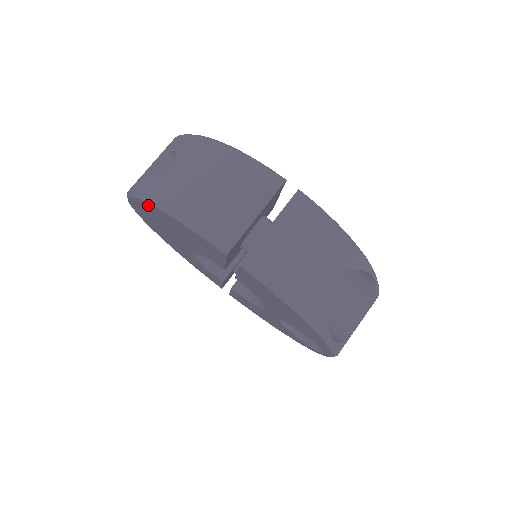
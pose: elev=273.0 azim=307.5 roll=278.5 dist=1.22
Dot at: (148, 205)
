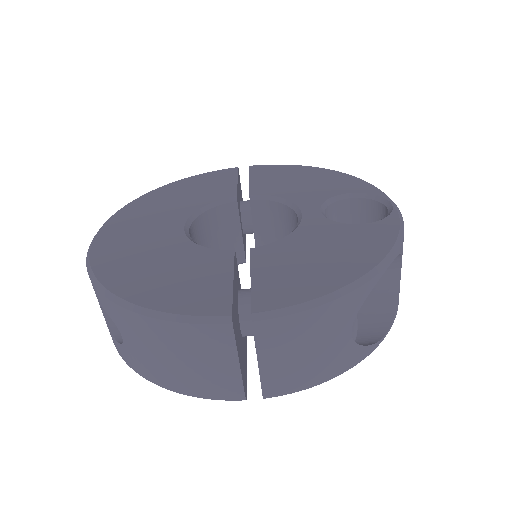
Dot at: occluded
